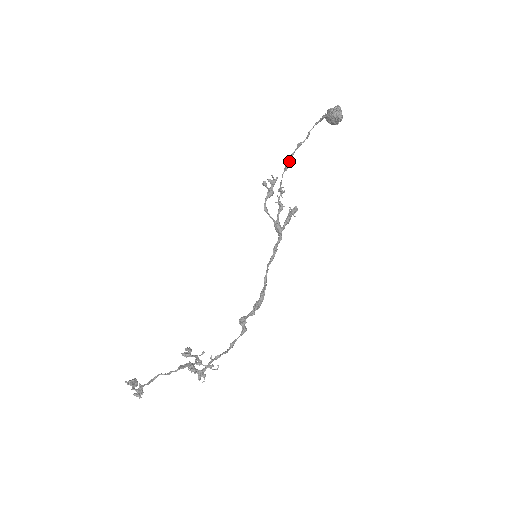
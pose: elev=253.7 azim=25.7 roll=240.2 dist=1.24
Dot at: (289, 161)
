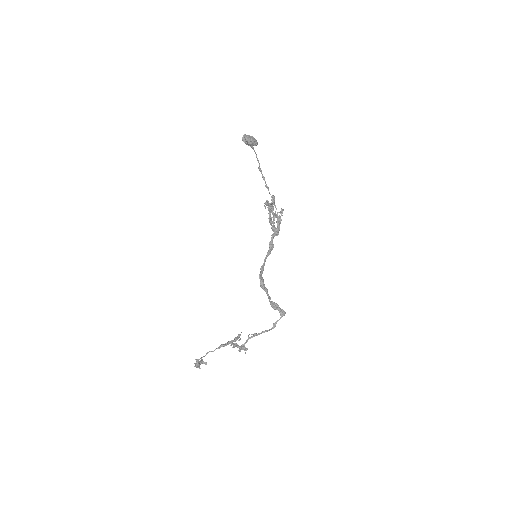
Dot at: (265, 182)
